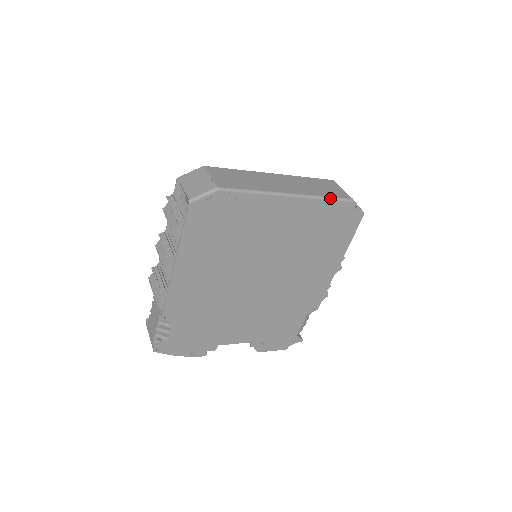
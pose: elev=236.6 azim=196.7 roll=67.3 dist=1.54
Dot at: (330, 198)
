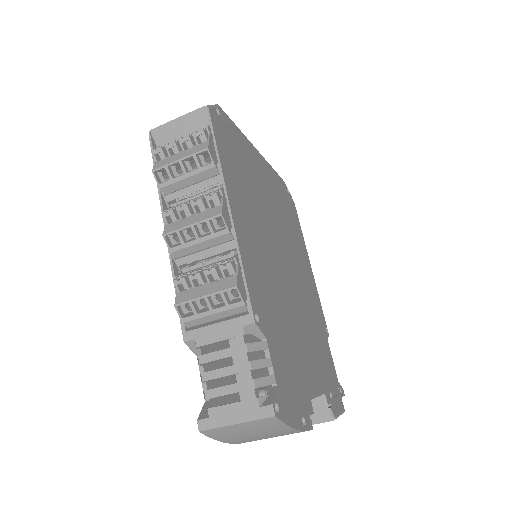
Dot at: (274, 170)
